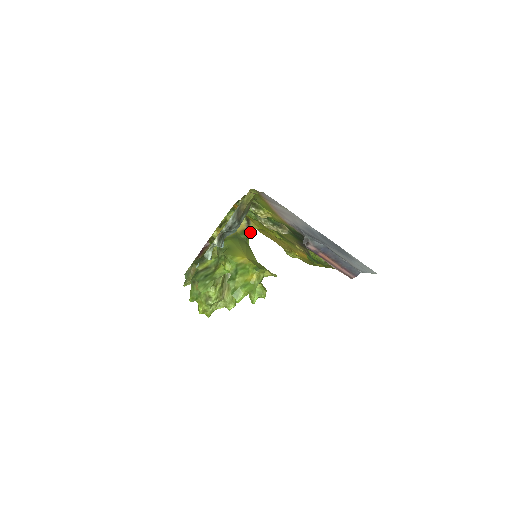
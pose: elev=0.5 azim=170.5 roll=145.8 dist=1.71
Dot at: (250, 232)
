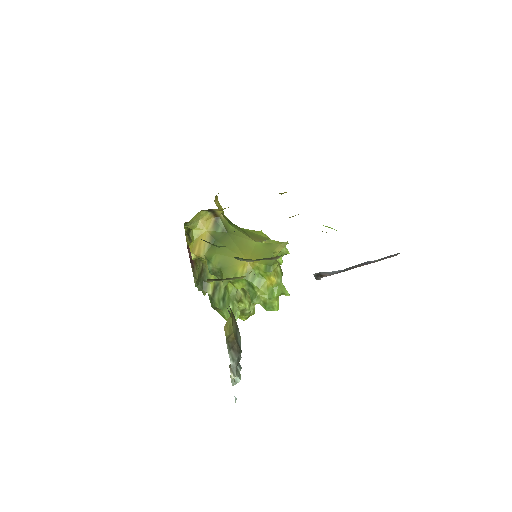
Dot at: (217, 200)
